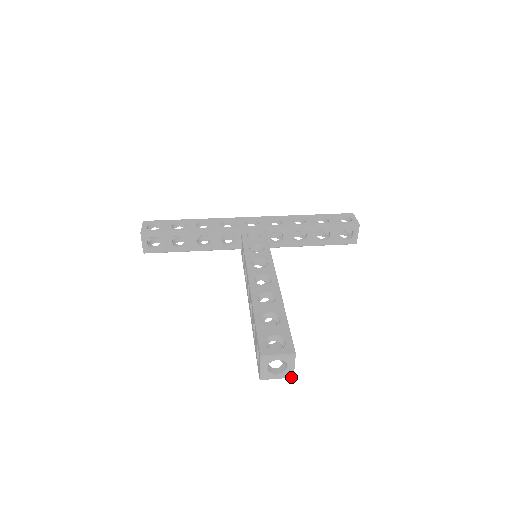
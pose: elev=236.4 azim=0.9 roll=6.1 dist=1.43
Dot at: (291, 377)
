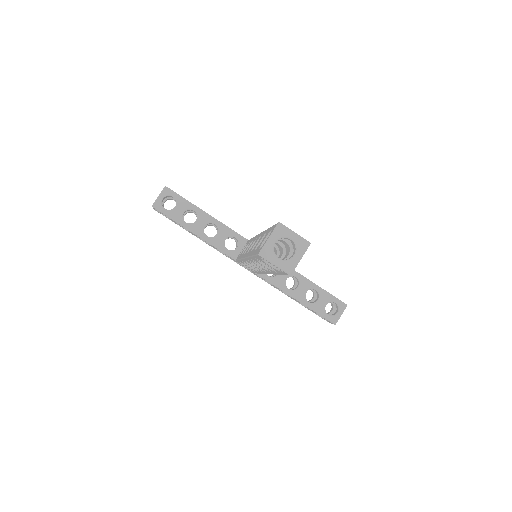
Dot at: (289, 273)
